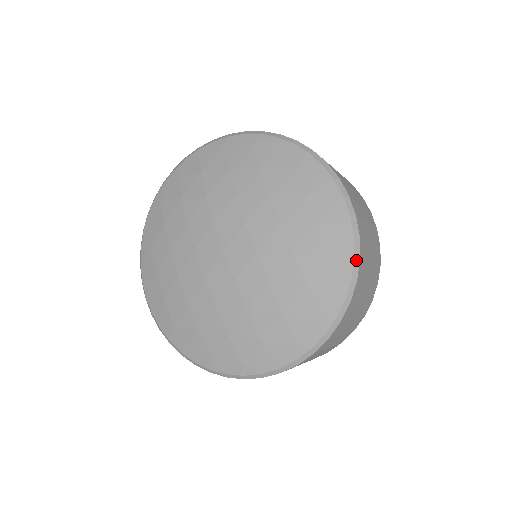
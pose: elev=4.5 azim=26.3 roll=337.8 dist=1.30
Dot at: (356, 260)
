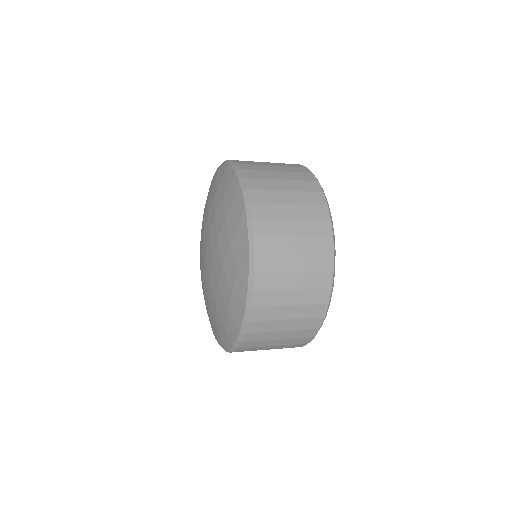
Dot at: (234, 347)
